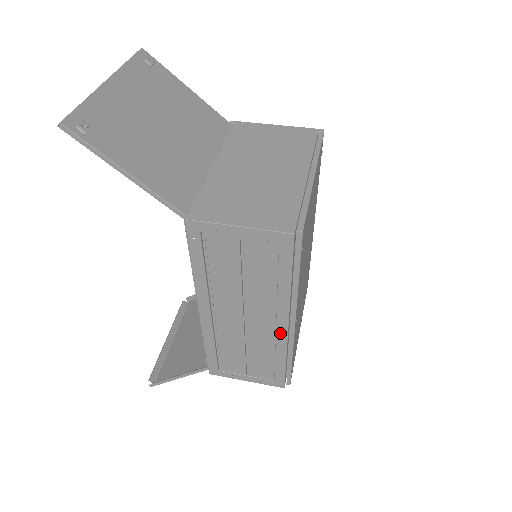
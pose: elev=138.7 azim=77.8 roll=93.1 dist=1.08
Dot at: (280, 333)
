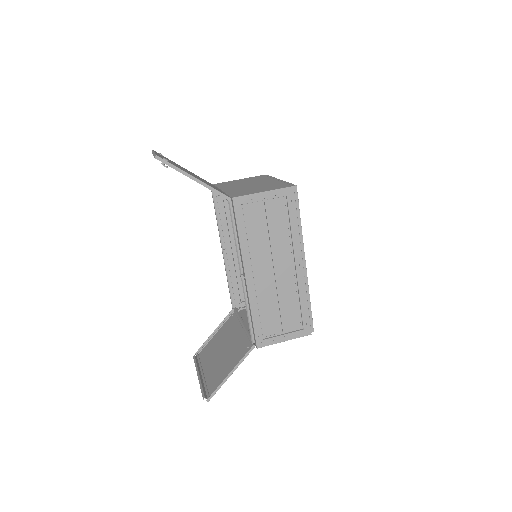
Dot at: (299, 274)
